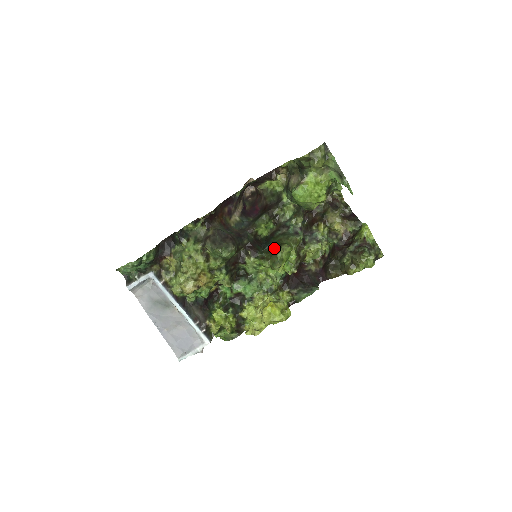
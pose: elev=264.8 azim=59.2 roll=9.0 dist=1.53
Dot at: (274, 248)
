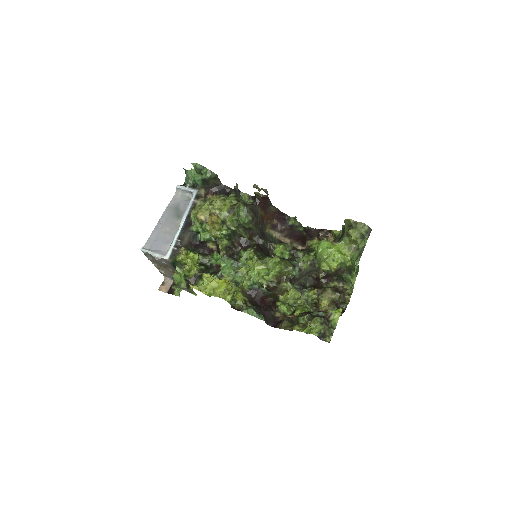
Dot at: occluded
